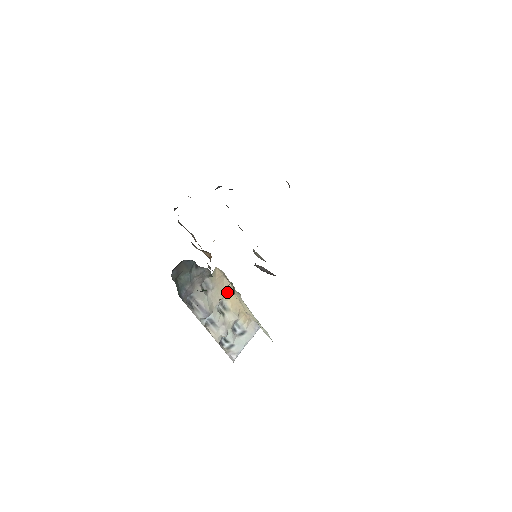
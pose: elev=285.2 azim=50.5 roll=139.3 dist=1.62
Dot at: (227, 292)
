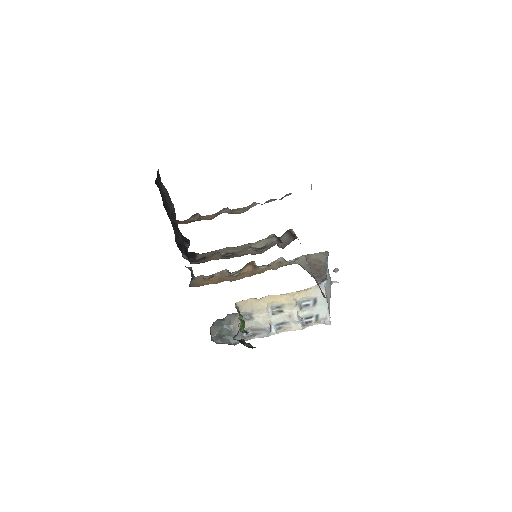
Dot at: (265, 301)
